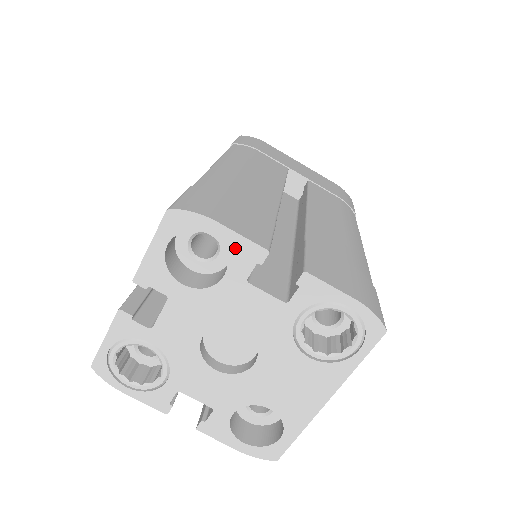
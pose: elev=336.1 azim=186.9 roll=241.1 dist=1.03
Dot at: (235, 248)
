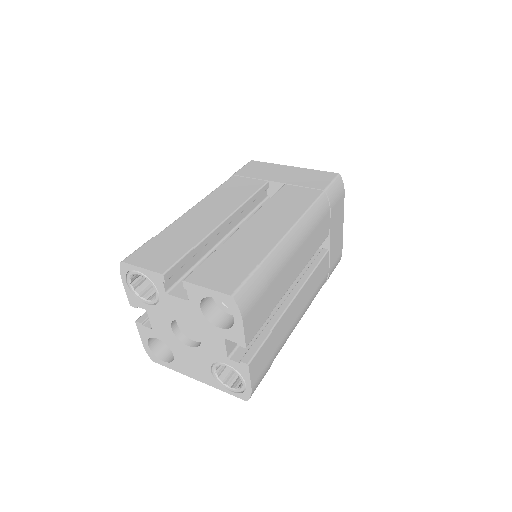
Dot at: (236, 332)
